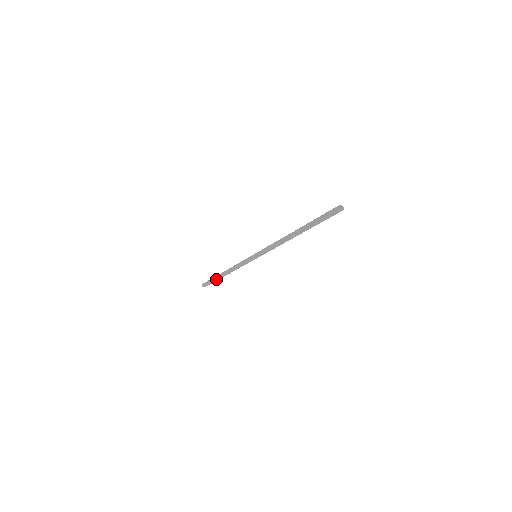
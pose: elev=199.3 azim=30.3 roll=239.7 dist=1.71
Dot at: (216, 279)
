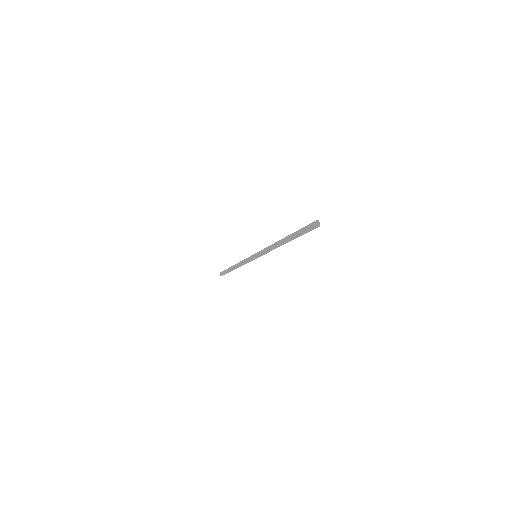
Dot at: (229, 270)
